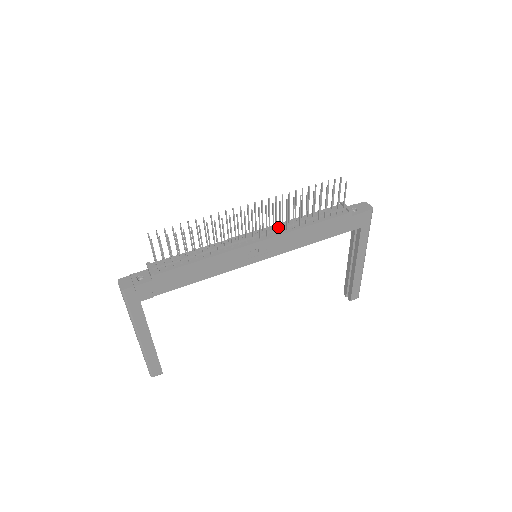
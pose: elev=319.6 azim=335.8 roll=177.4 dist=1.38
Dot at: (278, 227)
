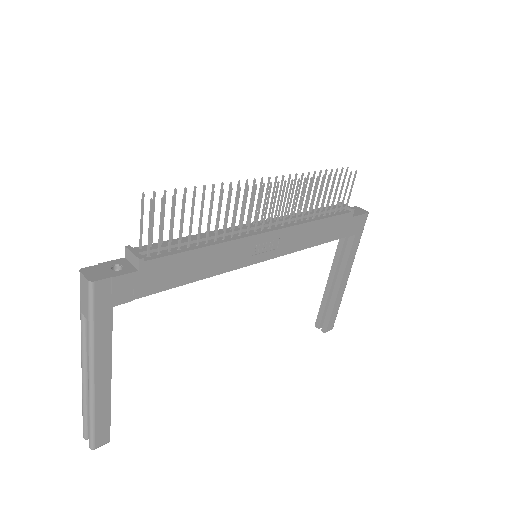
Dot at: (285, 218)
